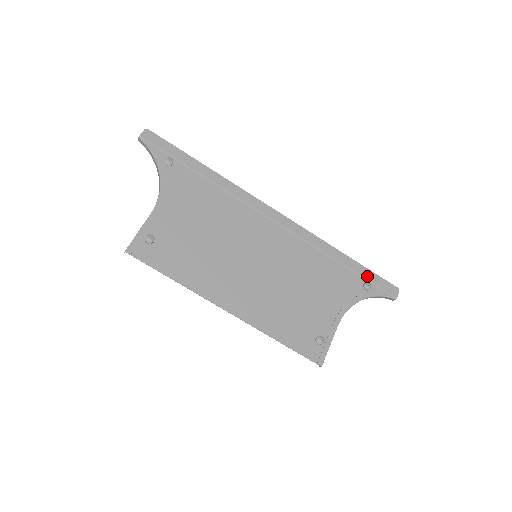
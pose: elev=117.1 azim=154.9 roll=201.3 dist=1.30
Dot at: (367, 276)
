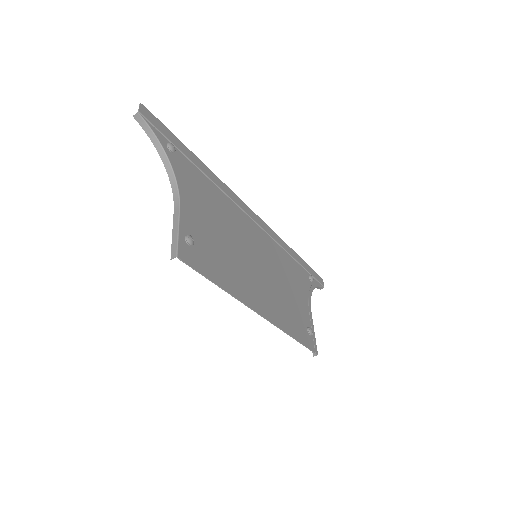
Dot at: (308, 270)
